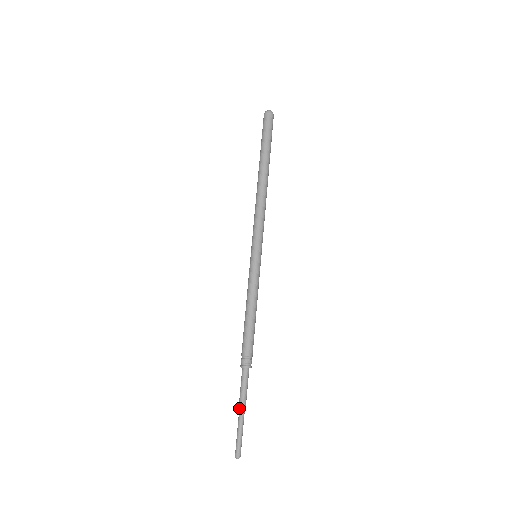
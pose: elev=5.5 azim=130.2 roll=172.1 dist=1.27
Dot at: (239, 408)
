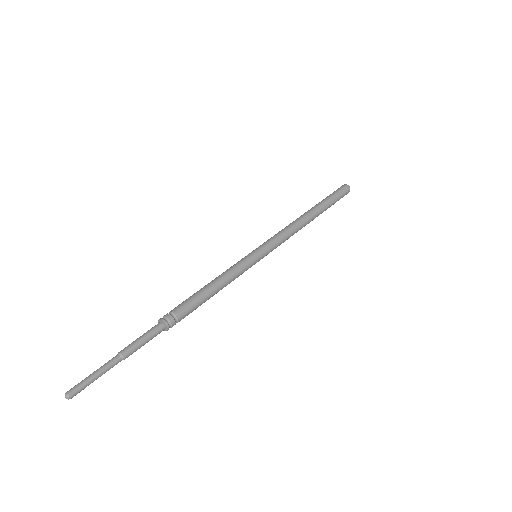
Dot at: (120, 354)
